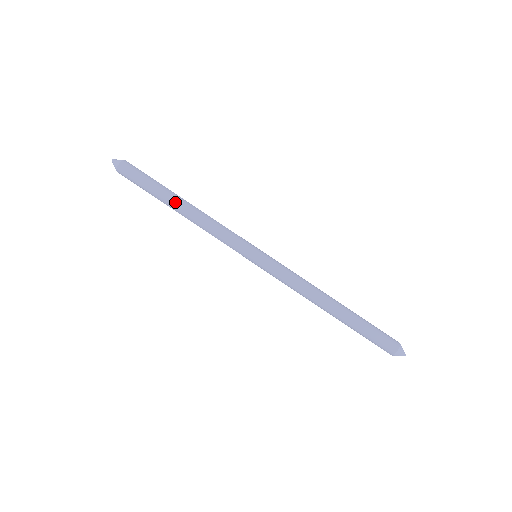
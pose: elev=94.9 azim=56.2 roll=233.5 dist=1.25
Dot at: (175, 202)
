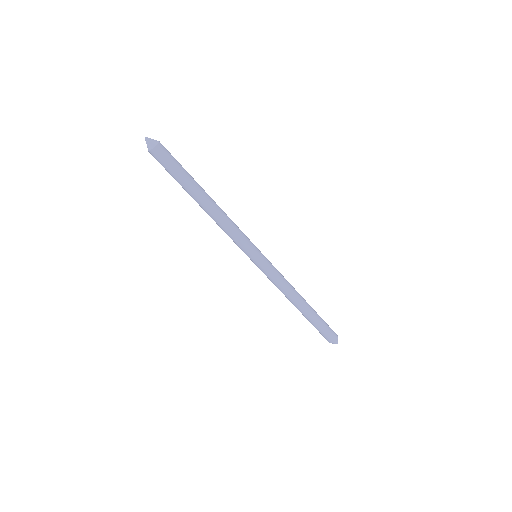
Dot at: (203, 195)
